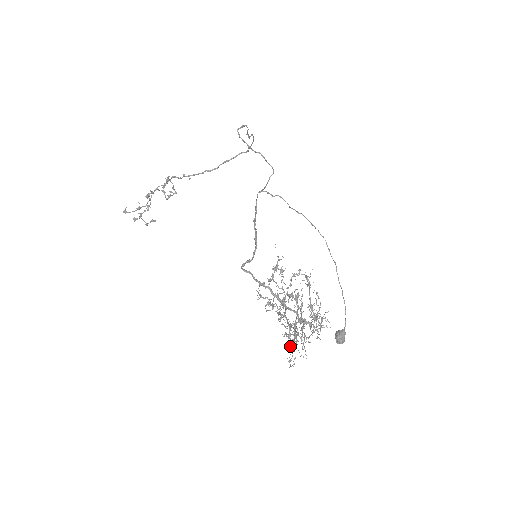
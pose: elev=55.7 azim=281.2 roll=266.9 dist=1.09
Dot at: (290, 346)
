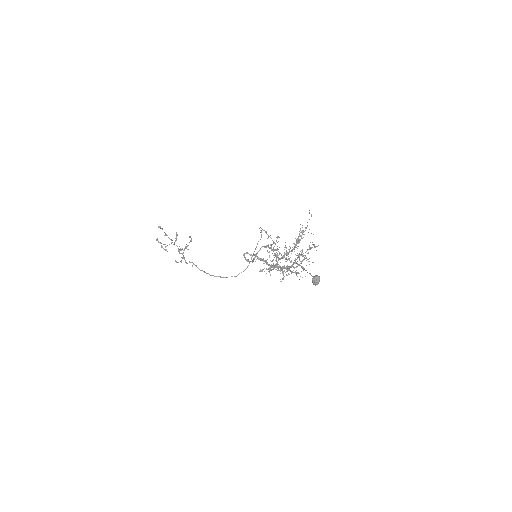
Dot at: (300, 228)
